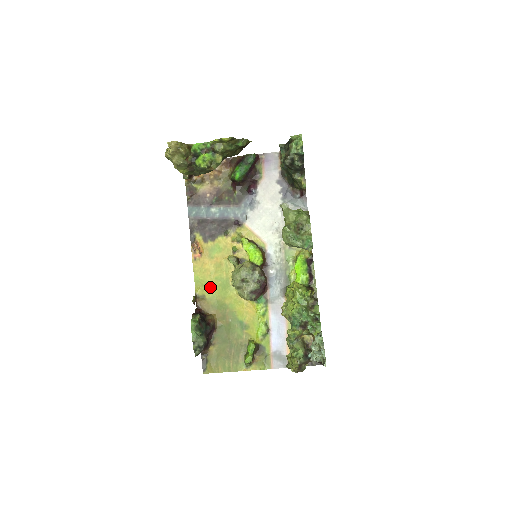
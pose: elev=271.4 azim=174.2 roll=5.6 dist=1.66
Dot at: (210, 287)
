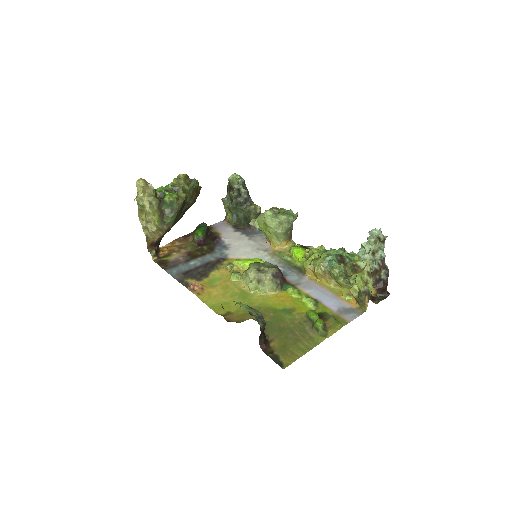
Dot at: (230, 304)
